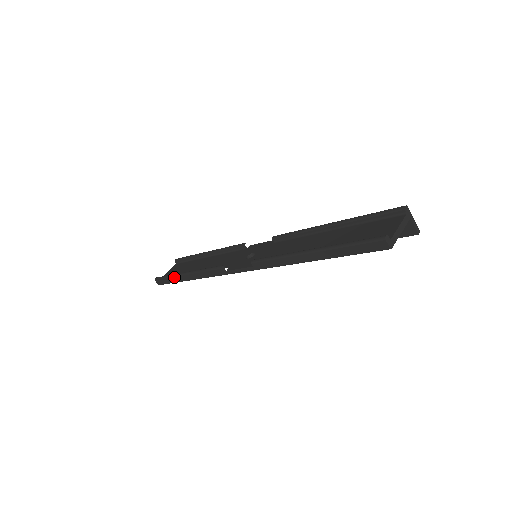
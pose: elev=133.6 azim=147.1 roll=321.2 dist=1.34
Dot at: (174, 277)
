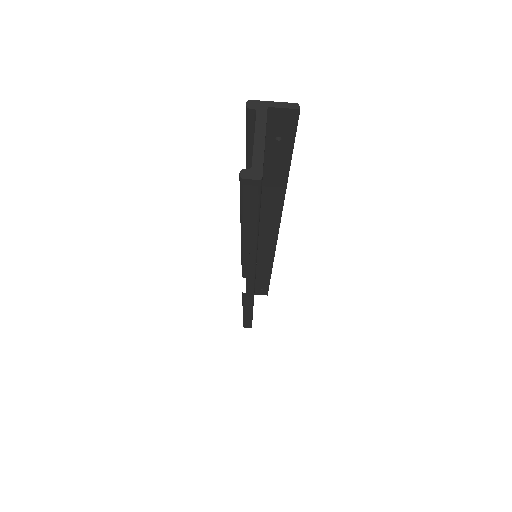
Dot at: (244, 319)
